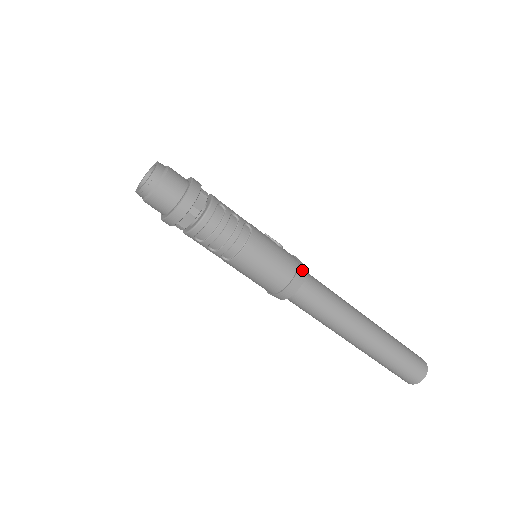
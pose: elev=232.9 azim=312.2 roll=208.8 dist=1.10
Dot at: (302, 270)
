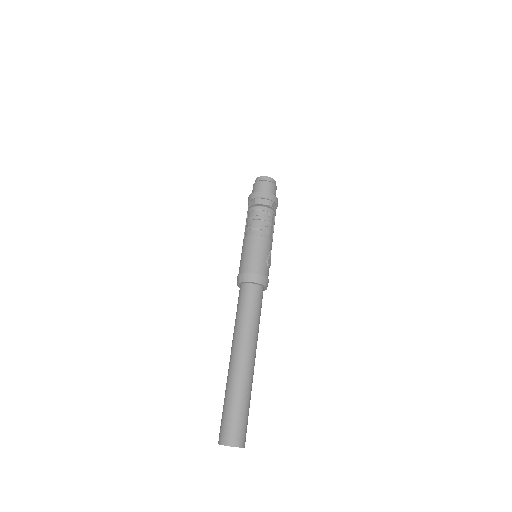
Dot at: (258, 279)
